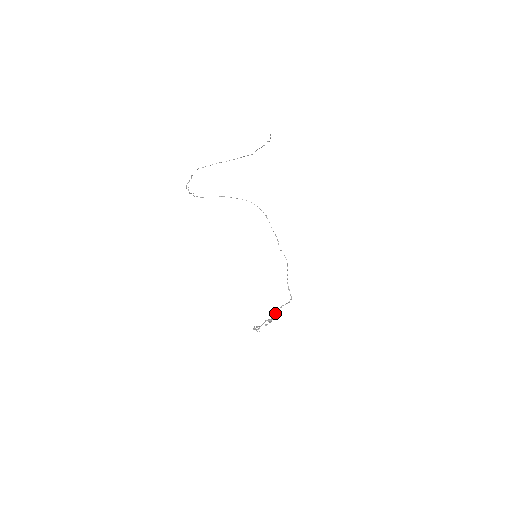
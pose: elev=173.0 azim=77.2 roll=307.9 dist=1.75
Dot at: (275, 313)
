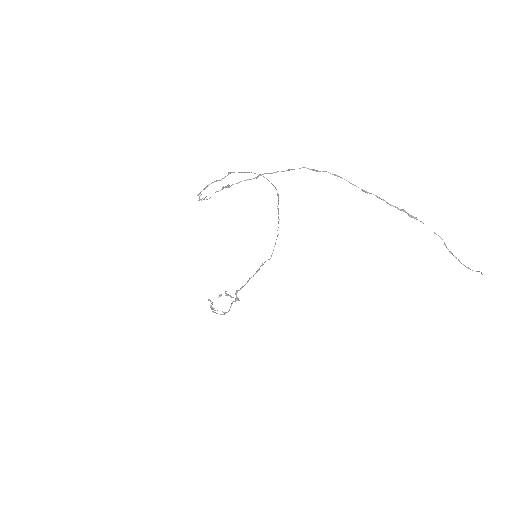
Dot at: occluded
